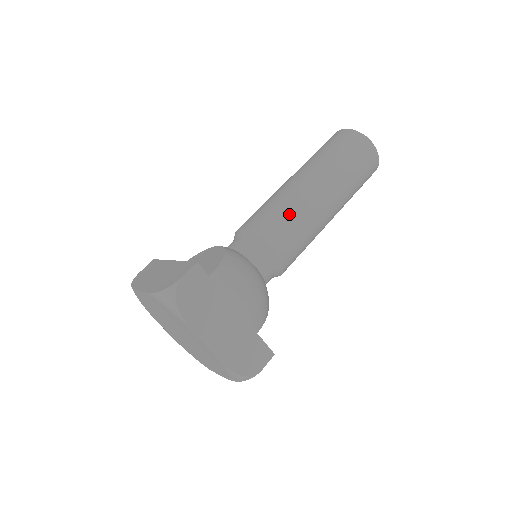
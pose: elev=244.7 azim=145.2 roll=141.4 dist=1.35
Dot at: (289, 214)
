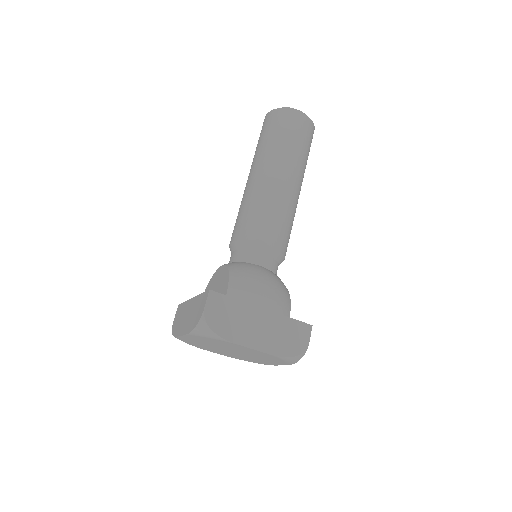
Dot at: (262, 208)
